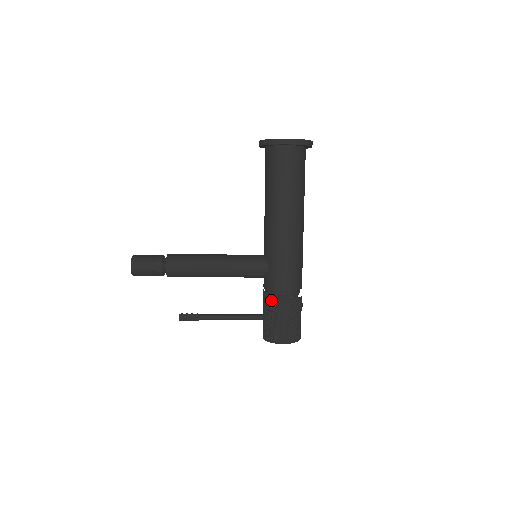
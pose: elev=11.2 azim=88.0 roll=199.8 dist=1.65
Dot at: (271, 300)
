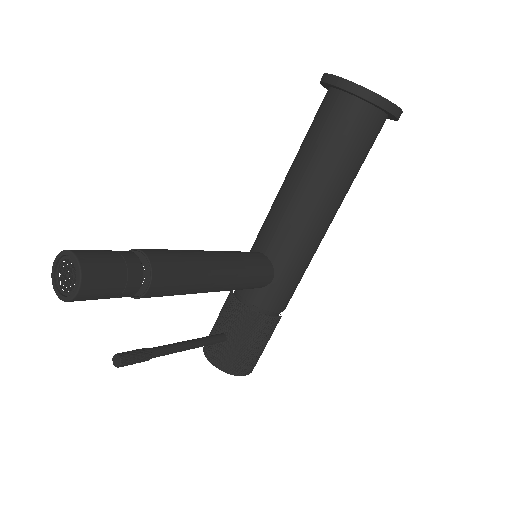
Dot at: (259, 323)
